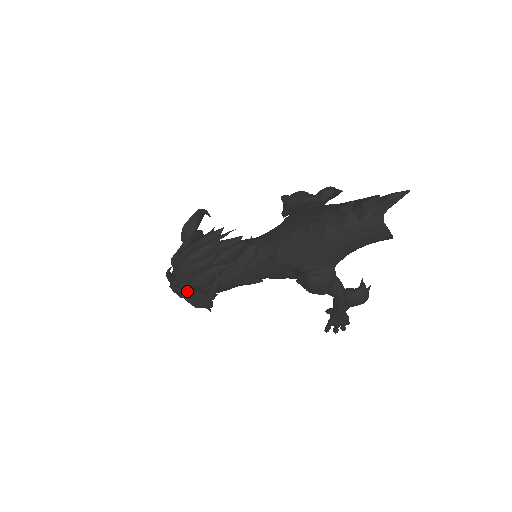
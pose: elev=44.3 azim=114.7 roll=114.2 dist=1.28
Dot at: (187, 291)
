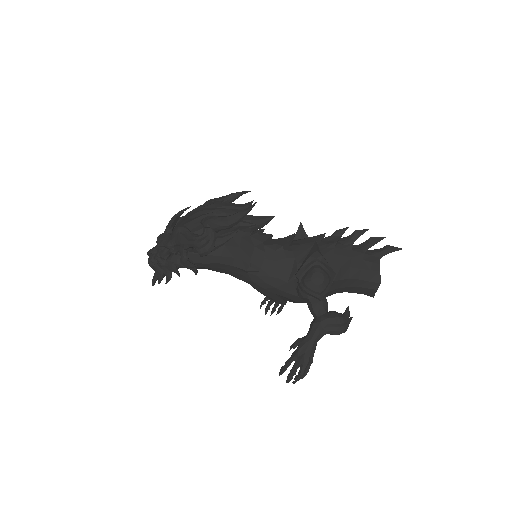
Dot at: (204, 218)
